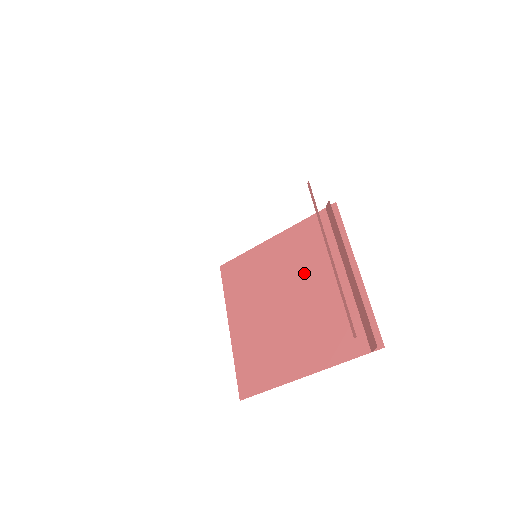
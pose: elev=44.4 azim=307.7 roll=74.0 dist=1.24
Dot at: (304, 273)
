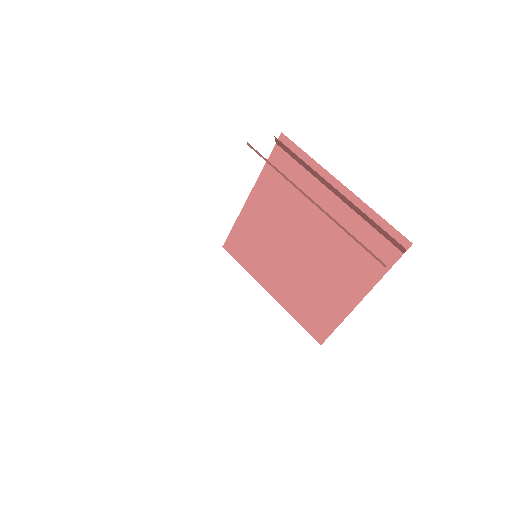
Dot at: (299, 215)
